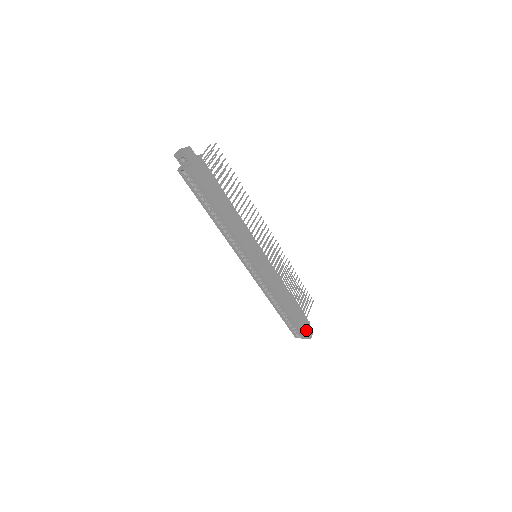
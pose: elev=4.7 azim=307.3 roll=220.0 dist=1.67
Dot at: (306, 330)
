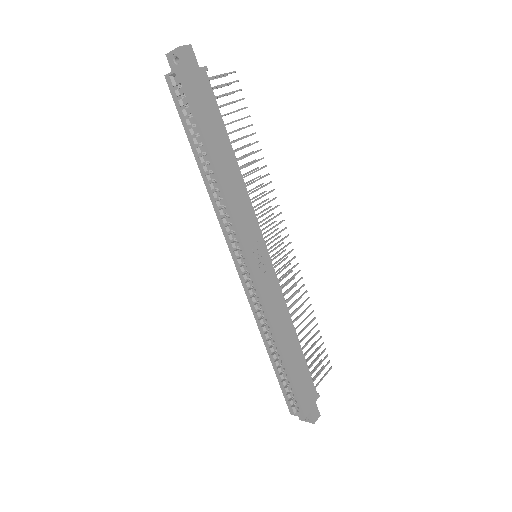
Dot at: (310, 405)
